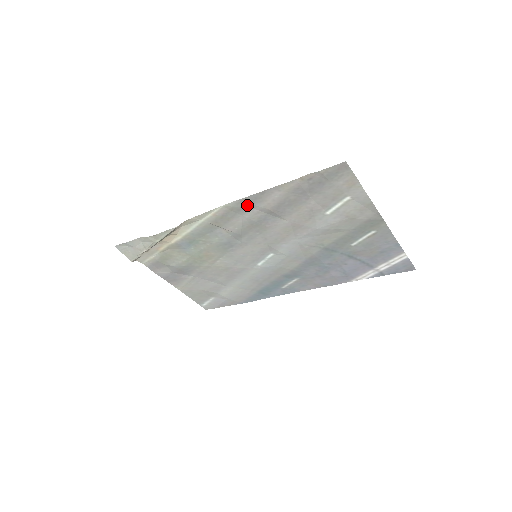
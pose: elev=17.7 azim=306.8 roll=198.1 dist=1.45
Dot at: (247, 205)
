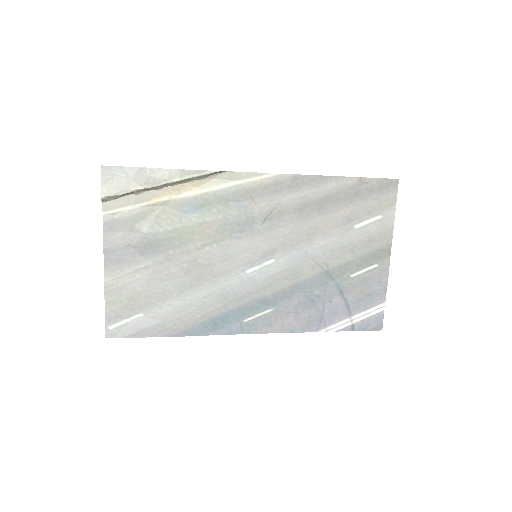
Dot at: (299, 185)
